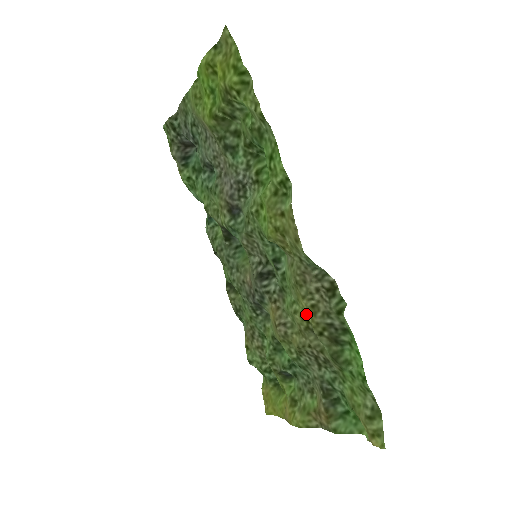
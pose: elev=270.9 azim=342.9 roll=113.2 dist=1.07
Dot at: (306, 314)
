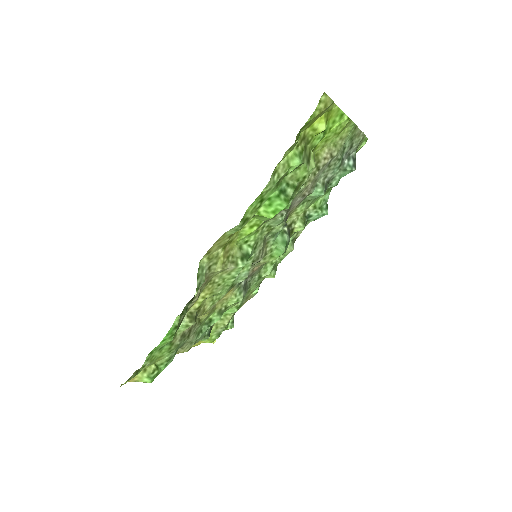
Dot at: (201, 302)
